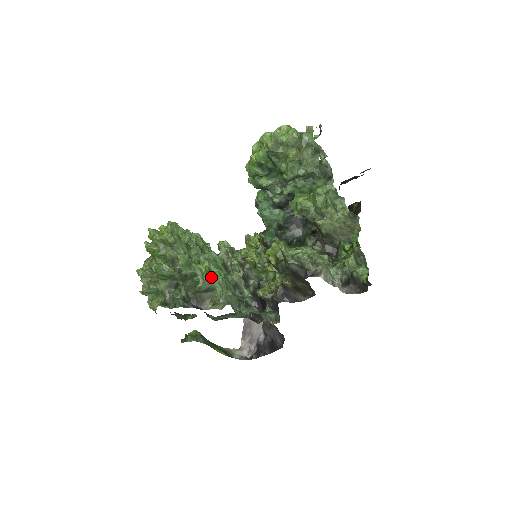
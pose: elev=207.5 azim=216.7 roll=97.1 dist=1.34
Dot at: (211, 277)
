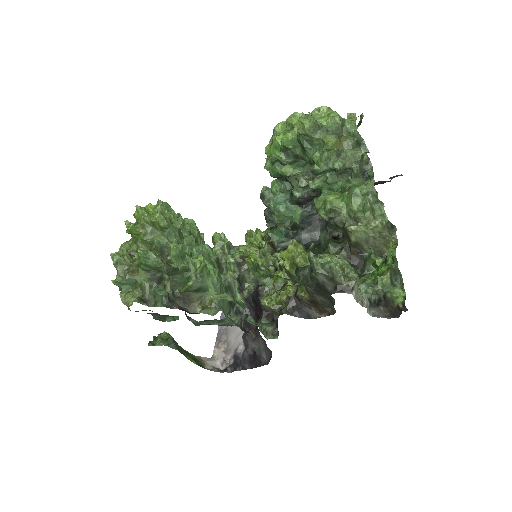
Dot at: (205, 275)
